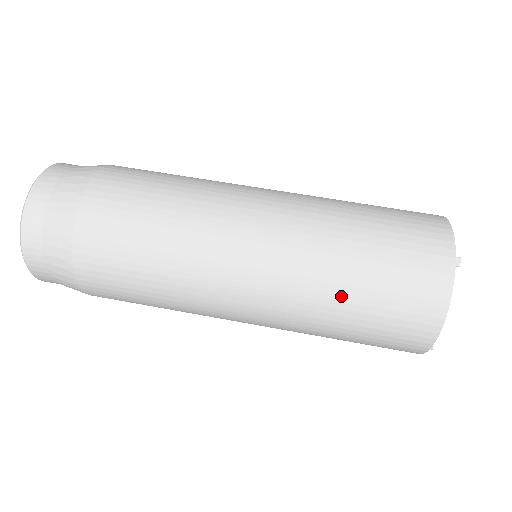
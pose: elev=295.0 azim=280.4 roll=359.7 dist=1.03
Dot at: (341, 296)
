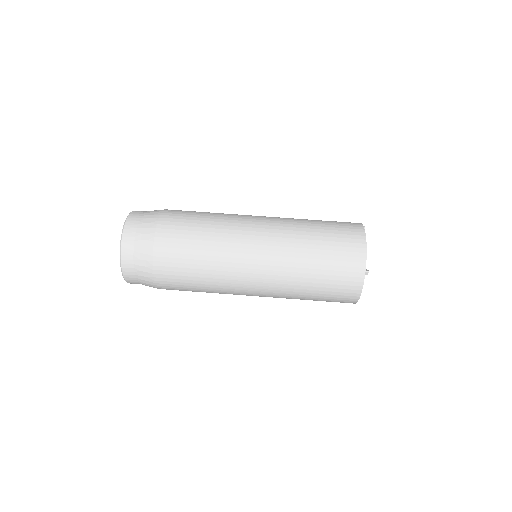
Dot at: (304, 293)
